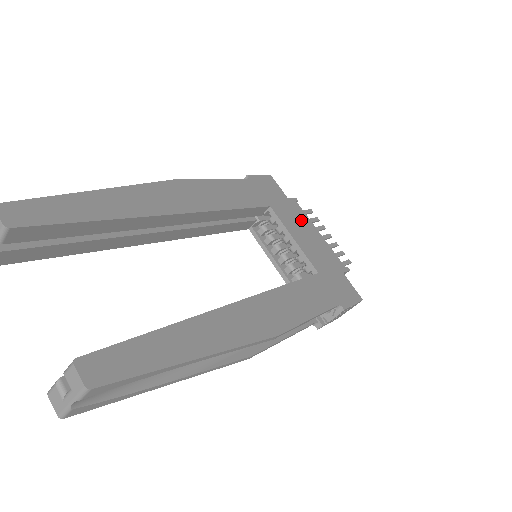
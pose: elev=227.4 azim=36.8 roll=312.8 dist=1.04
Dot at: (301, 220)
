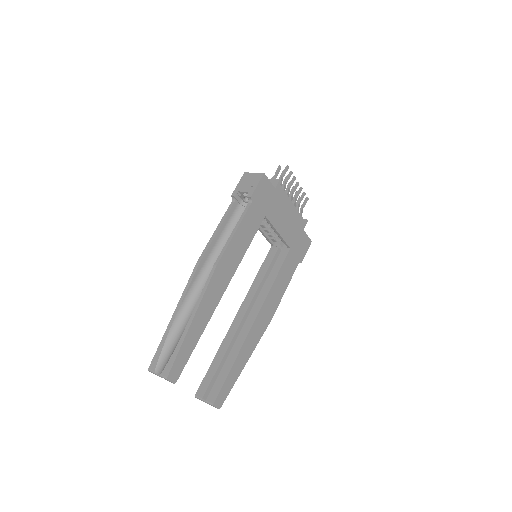
Dot at: (283, 205)
